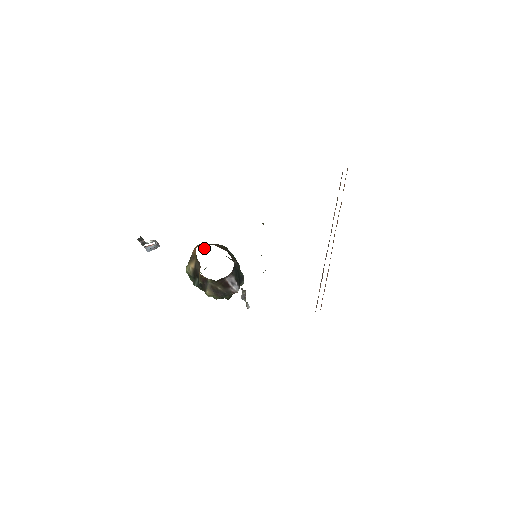
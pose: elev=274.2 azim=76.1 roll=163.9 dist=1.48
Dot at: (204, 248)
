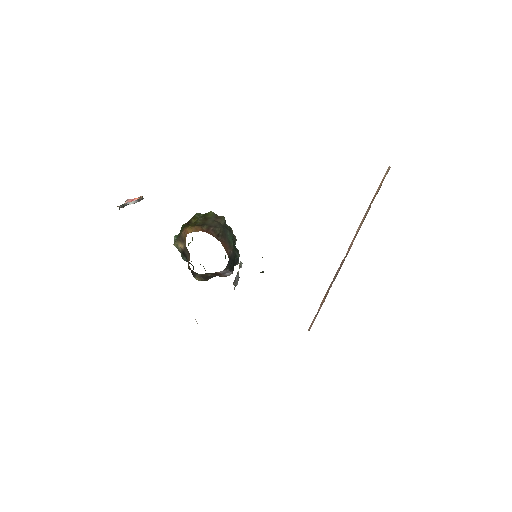
Dot at: (197, 215)
